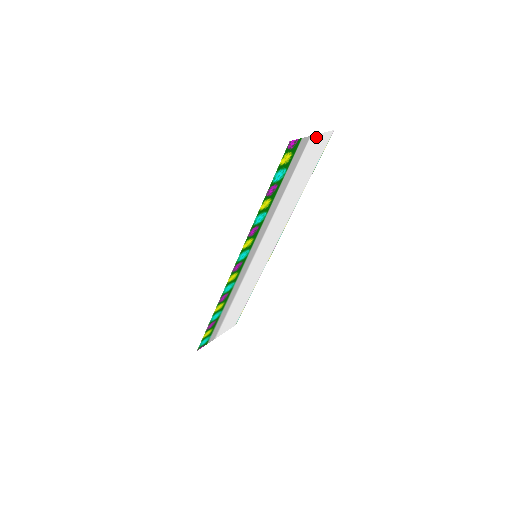
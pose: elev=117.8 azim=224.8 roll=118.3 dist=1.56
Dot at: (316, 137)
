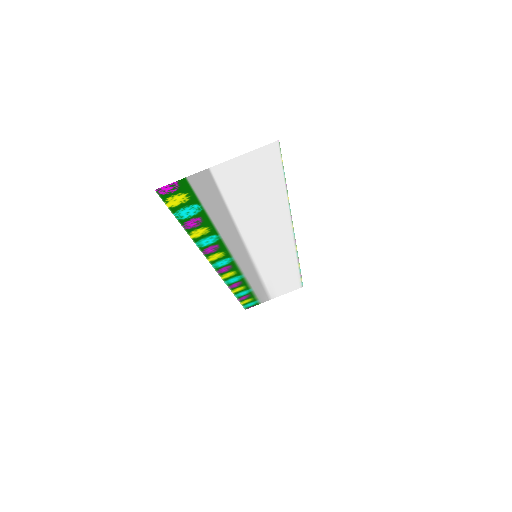
Dot at: (230, 162)
